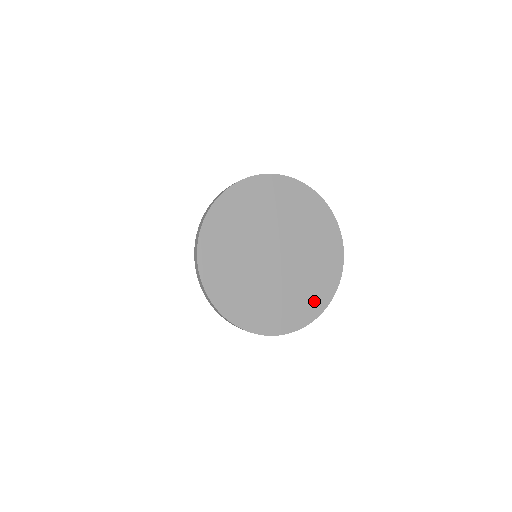
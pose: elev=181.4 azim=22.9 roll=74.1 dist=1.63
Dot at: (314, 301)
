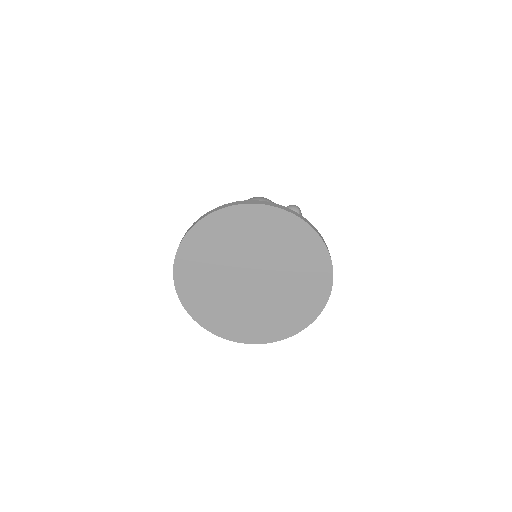
Dot at: (312, 300)
